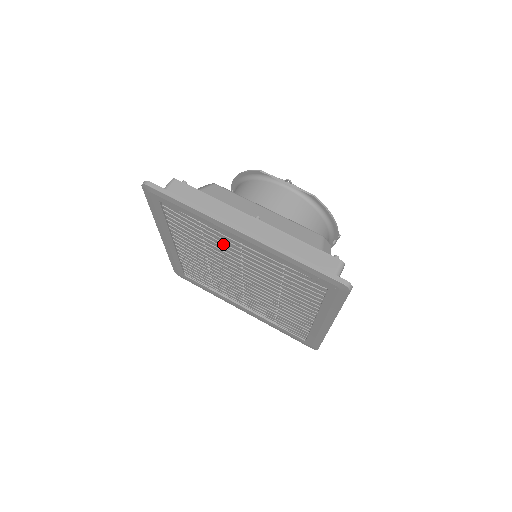
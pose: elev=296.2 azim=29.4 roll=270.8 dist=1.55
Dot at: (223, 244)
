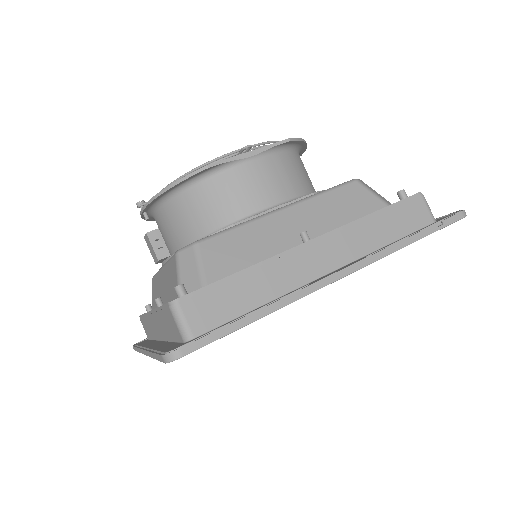
Dot at: occluded
